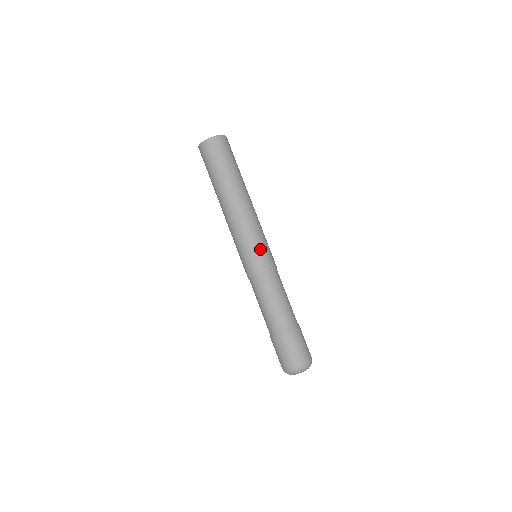
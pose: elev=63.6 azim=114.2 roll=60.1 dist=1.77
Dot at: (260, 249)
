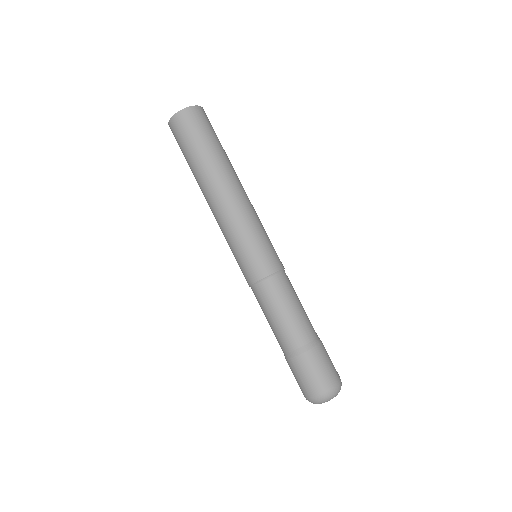
Dot at: (263, 246)
